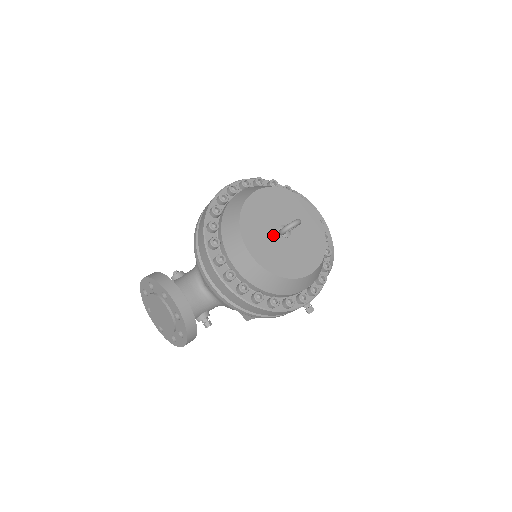
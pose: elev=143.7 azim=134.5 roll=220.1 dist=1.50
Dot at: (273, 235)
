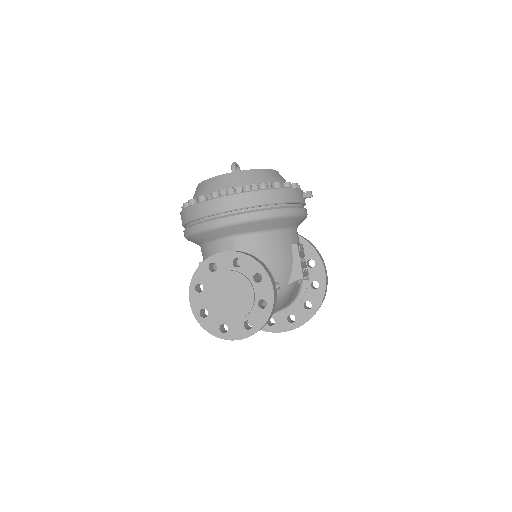
Dot at: occluded
